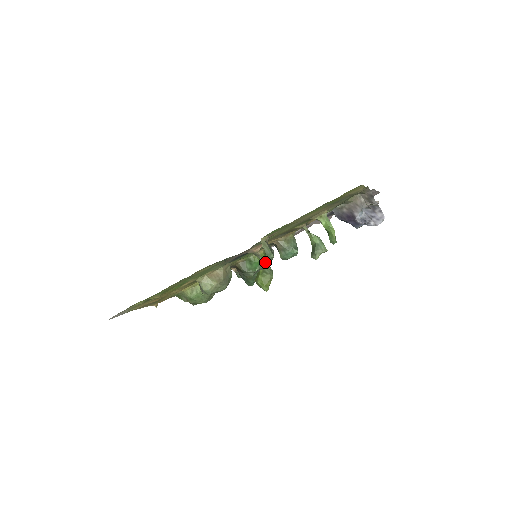
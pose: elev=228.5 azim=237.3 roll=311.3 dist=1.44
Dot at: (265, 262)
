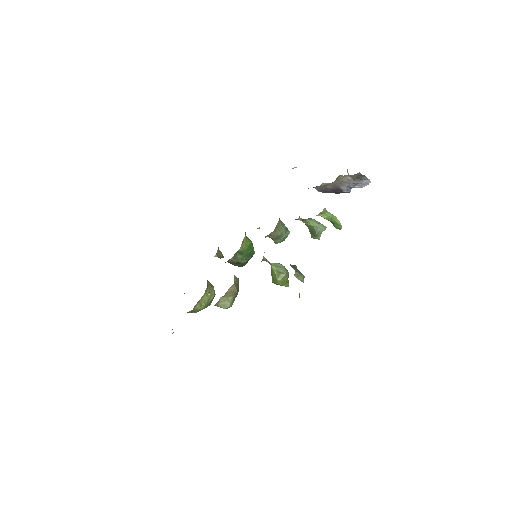
Dot at: occluded
